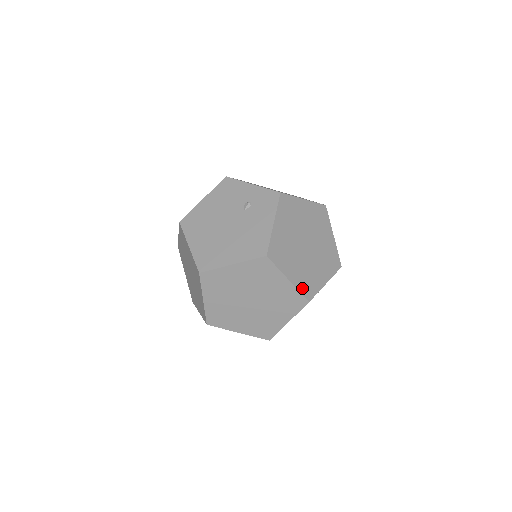
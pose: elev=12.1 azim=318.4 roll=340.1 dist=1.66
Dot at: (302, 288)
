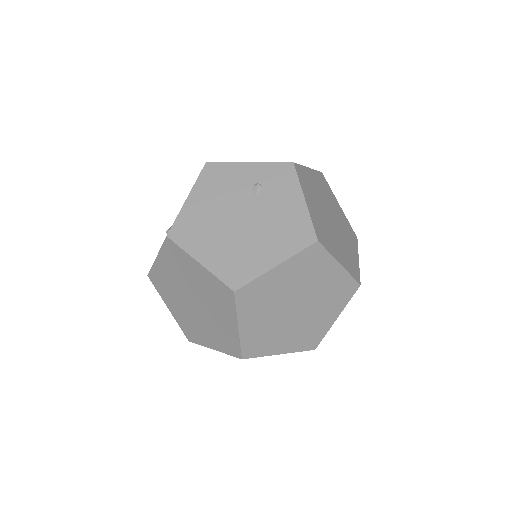
Dot at: (351, 271)
